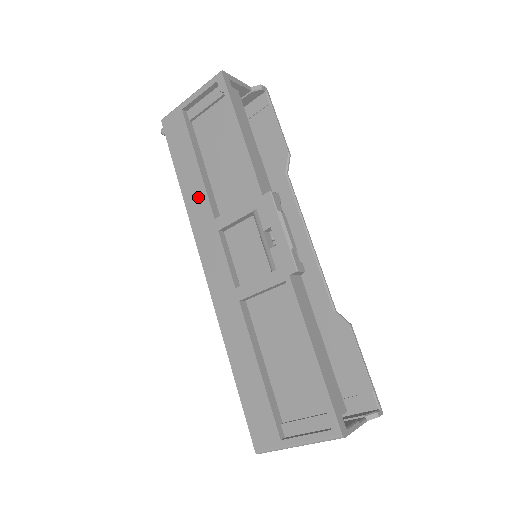
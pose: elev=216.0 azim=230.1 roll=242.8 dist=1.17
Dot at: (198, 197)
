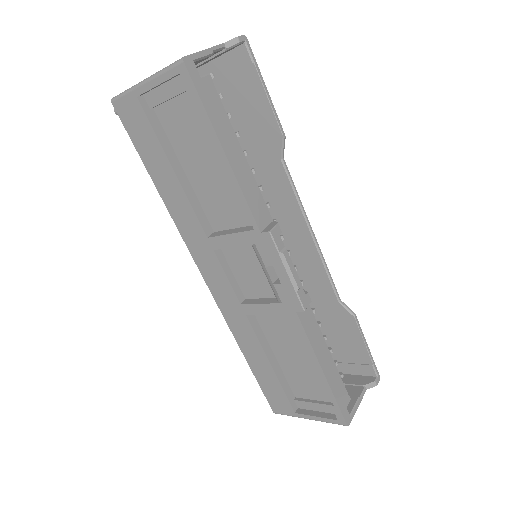
Dot at: (183, 210)
